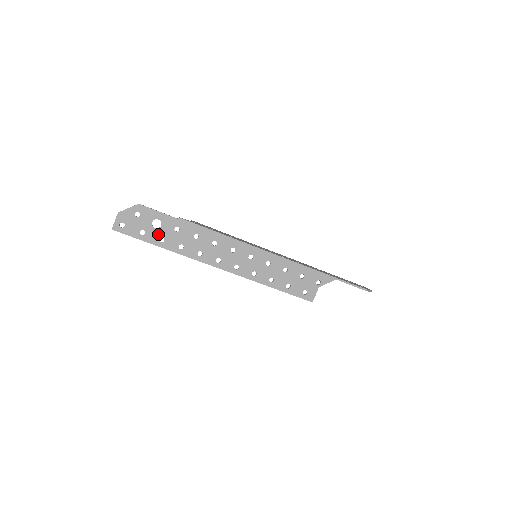
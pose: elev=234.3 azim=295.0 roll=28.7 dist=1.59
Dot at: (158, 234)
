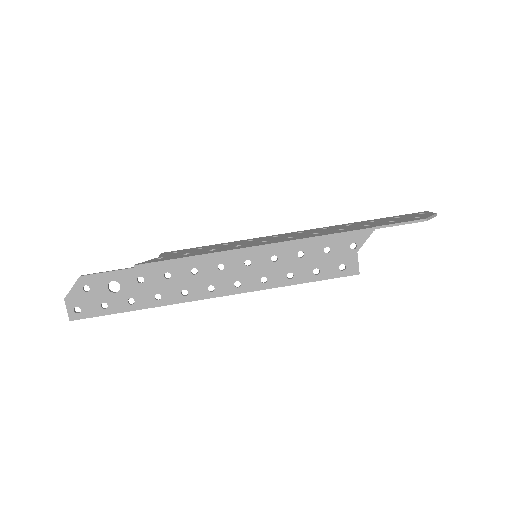
Dot at: (123, 297)
